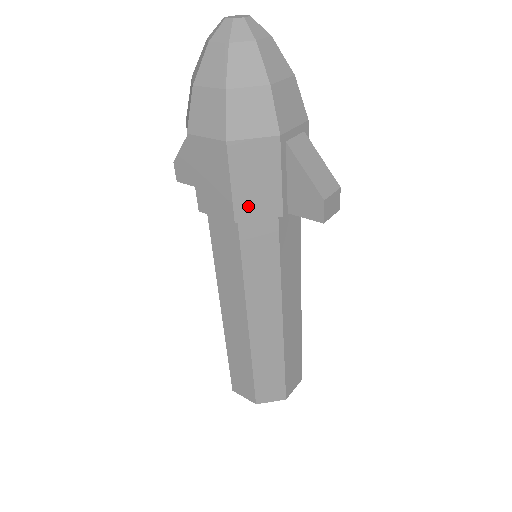
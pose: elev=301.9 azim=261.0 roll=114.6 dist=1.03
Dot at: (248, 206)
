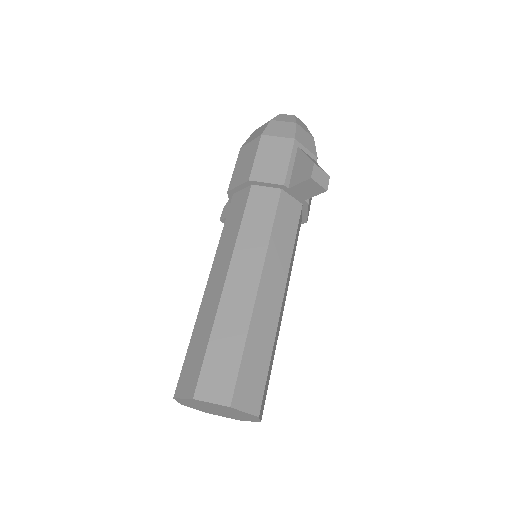
Dot at: (262, 172)
